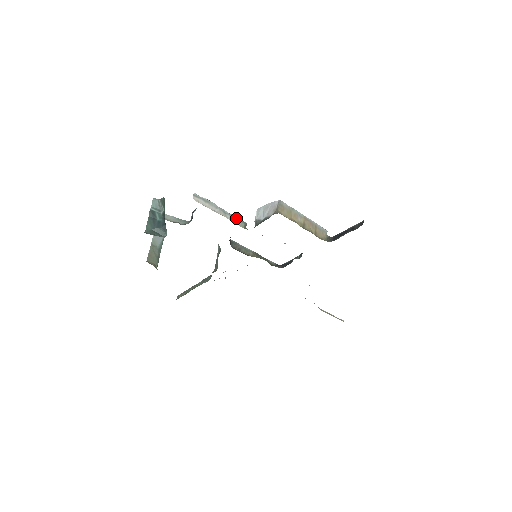
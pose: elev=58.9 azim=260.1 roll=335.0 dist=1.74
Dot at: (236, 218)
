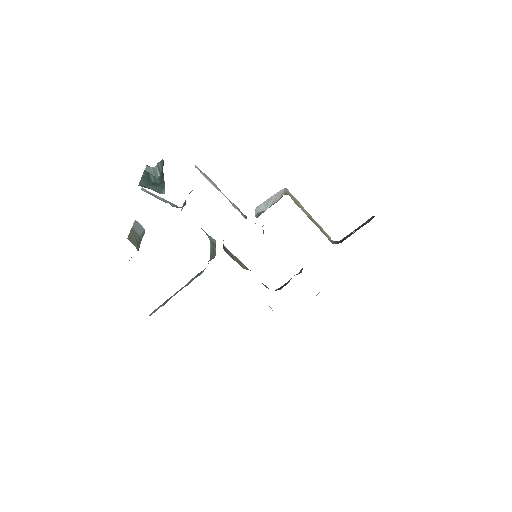
Dot at: (236, 207)
